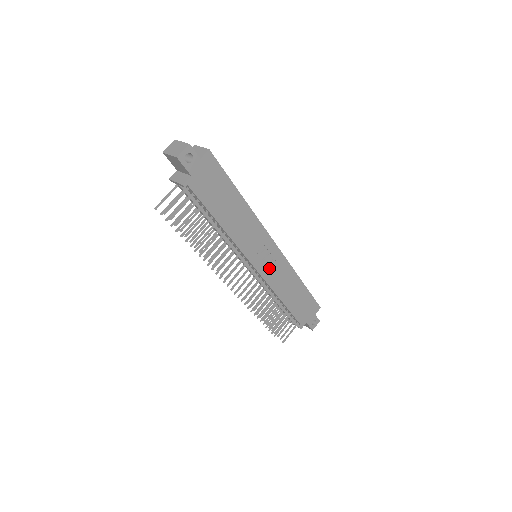
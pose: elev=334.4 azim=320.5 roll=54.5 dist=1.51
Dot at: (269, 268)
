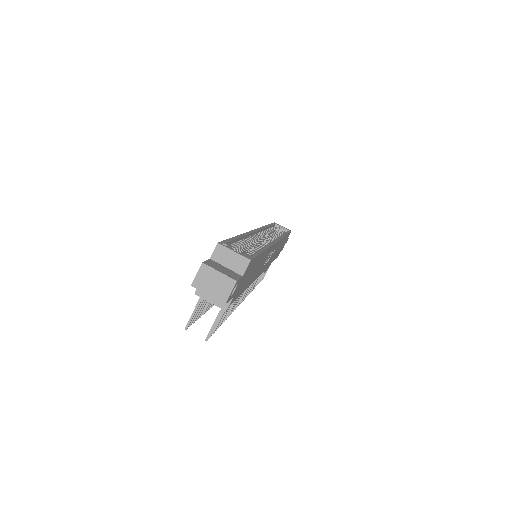
Dot at: (269, 259)
